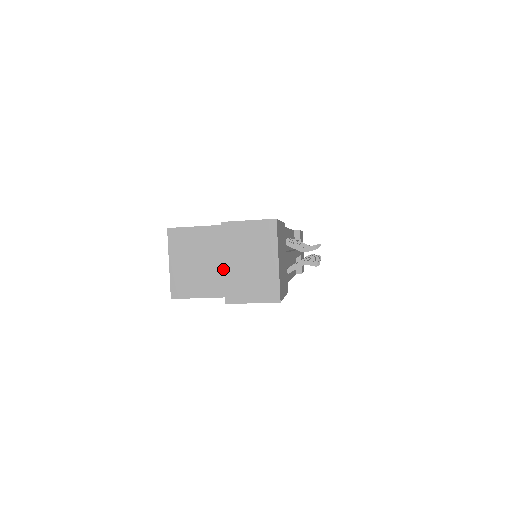
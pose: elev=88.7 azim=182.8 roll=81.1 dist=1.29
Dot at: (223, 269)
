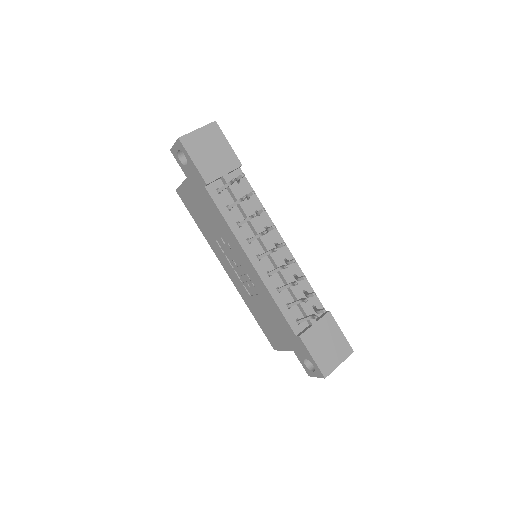
Dot at: occluded
